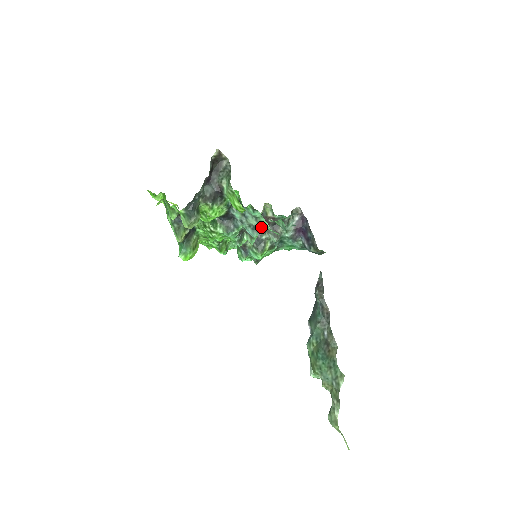
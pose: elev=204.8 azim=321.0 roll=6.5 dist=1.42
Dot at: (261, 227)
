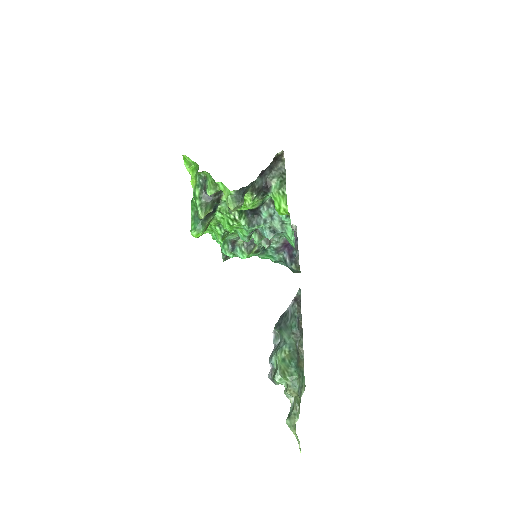
Dot at: occluded
